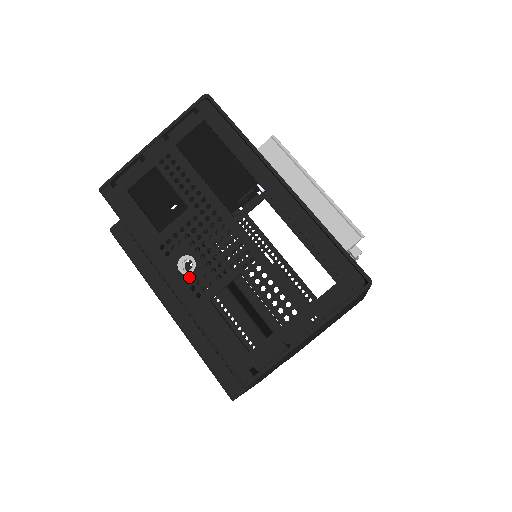
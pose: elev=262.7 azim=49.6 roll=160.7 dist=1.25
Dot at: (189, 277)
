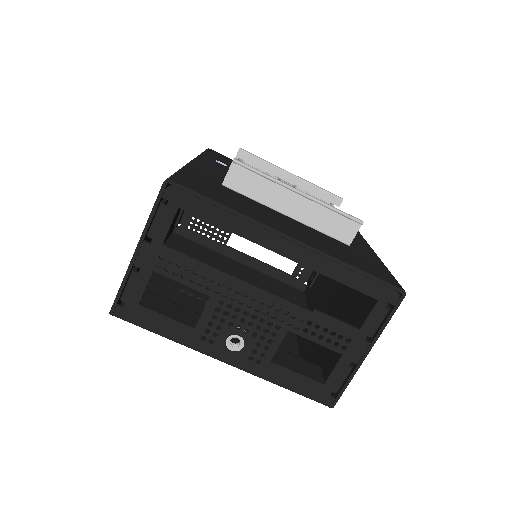
Dot at: (243, 352)
